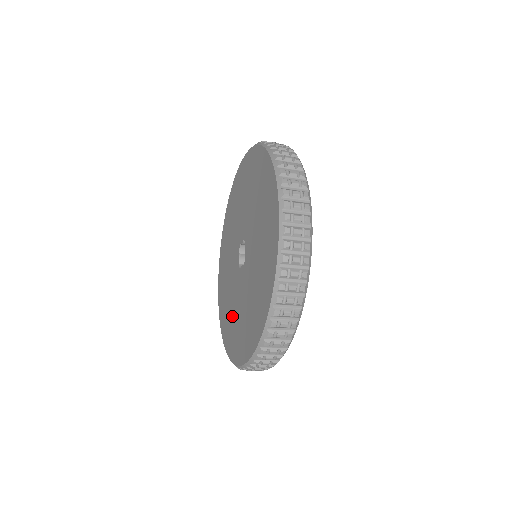
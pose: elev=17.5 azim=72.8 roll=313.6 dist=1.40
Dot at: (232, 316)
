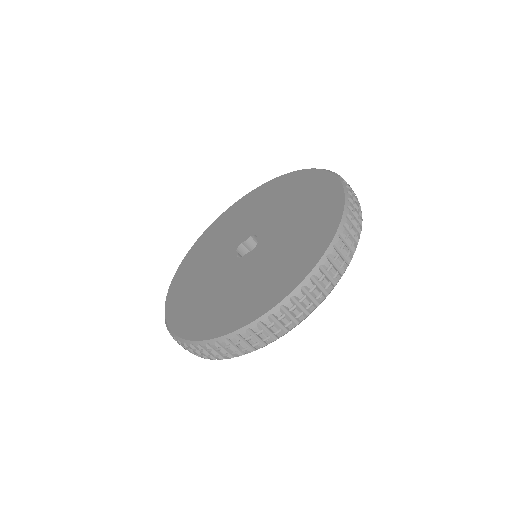
Dot at: (220, 300)
